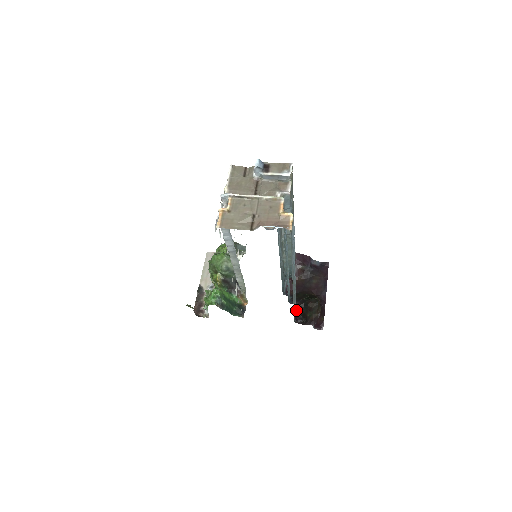
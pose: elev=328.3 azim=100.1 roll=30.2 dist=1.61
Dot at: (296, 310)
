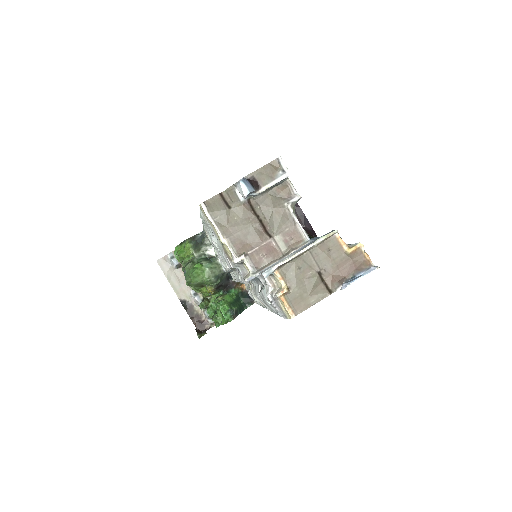
Dot at: occluded
